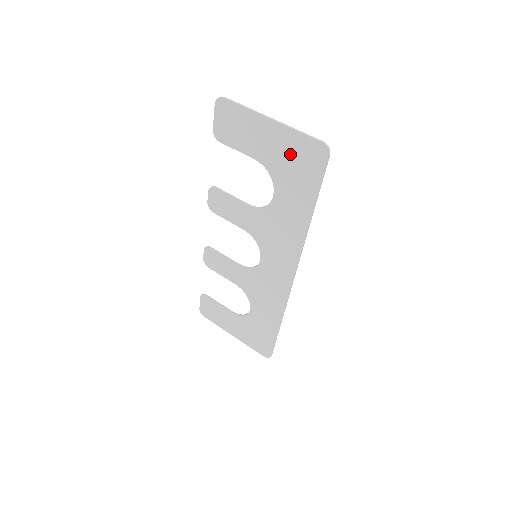
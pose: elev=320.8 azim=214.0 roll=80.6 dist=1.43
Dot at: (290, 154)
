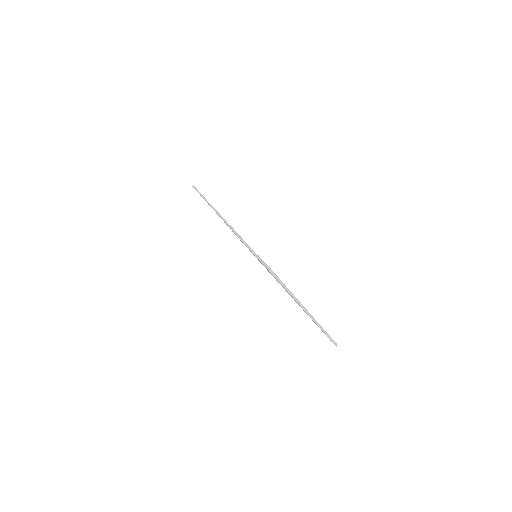
Dot at: occluded
